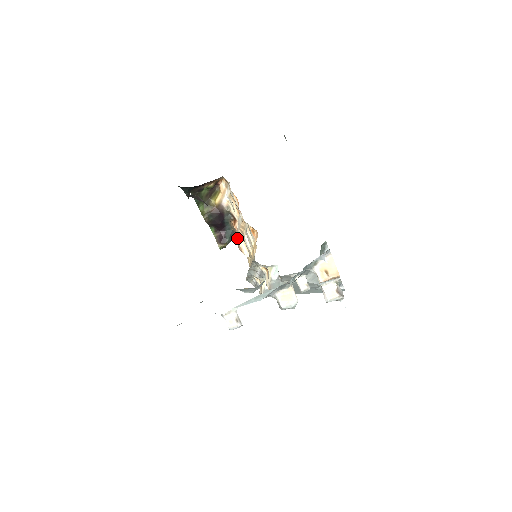
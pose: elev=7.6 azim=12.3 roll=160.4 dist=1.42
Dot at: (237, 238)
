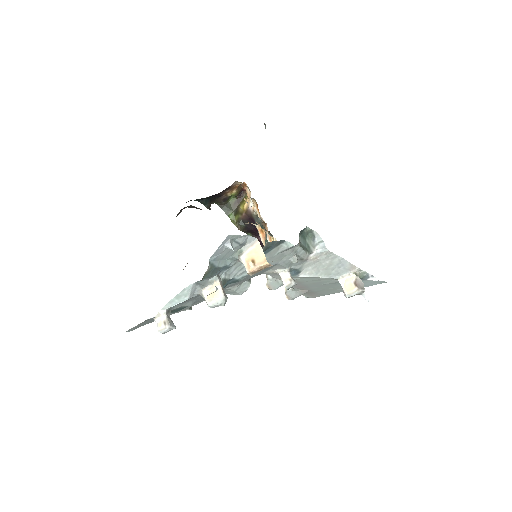
Dot at: occluded
